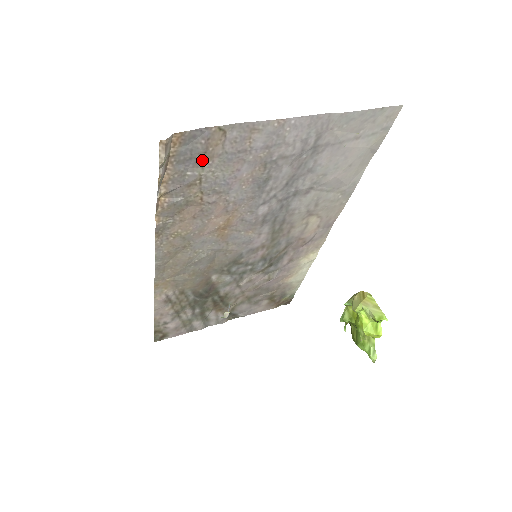
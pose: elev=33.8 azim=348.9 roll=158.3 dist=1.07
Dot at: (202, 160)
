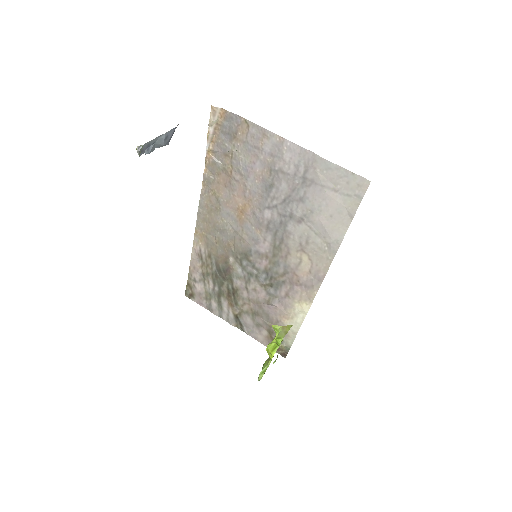
Dot at: (234, 139)
